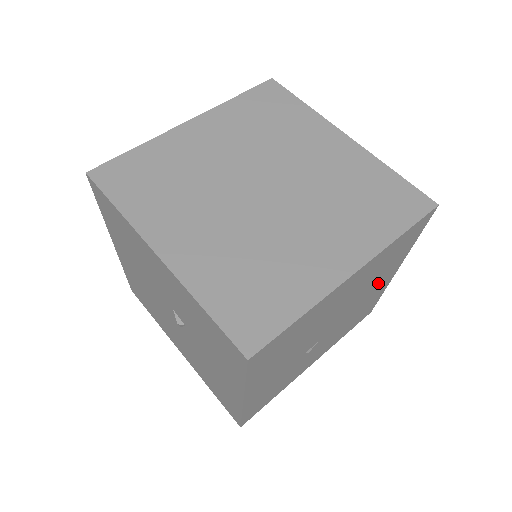
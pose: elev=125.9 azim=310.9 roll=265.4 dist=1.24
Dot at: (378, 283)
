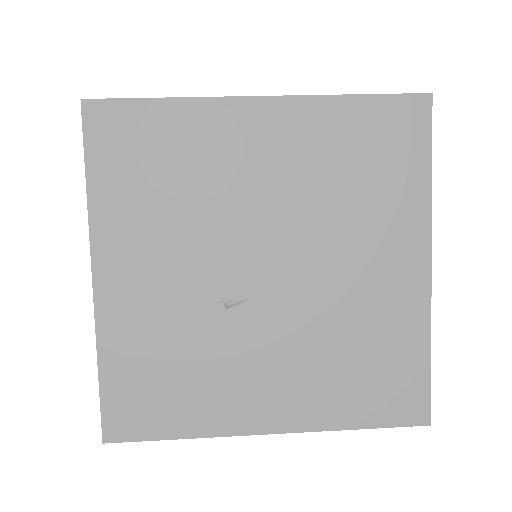
Dot at: (374, 250)
